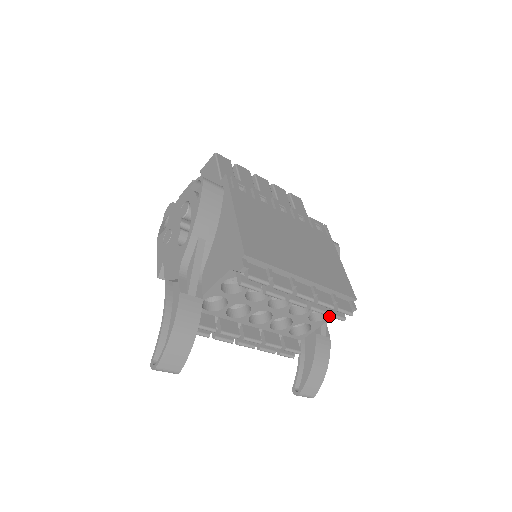
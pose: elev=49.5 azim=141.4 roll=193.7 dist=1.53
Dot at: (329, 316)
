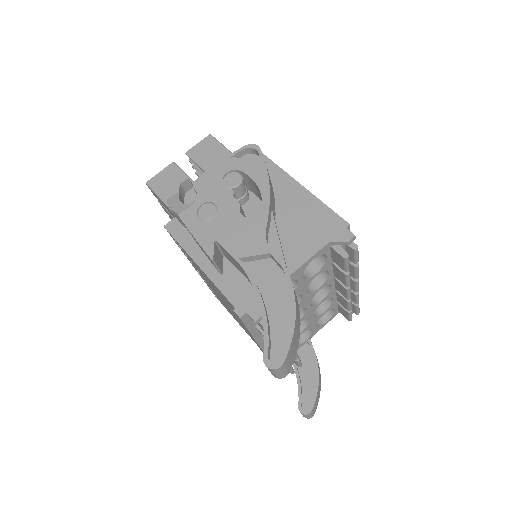
Dot at: (350, 313)
